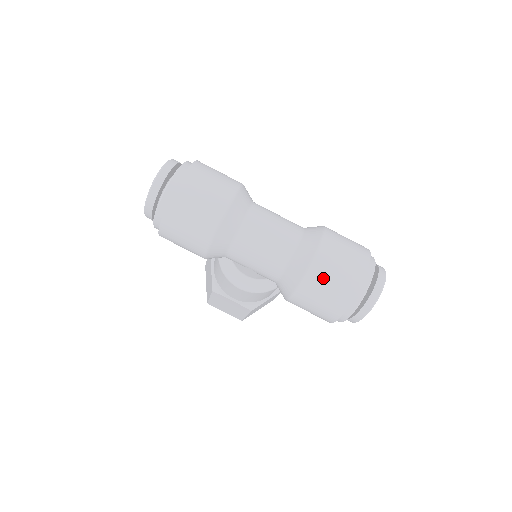
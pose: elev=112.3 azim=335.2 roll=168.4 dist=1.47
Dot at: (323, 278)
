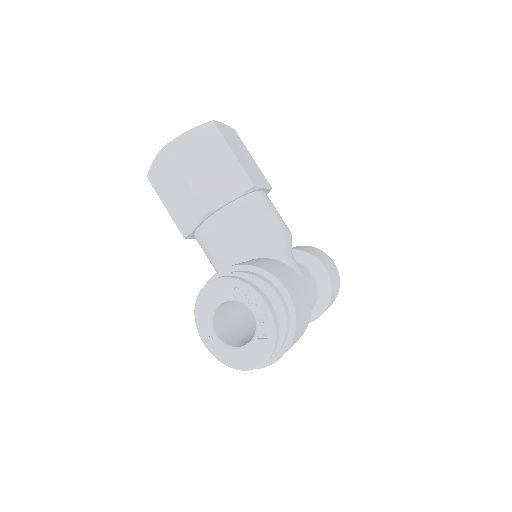
Dot at: occluded
